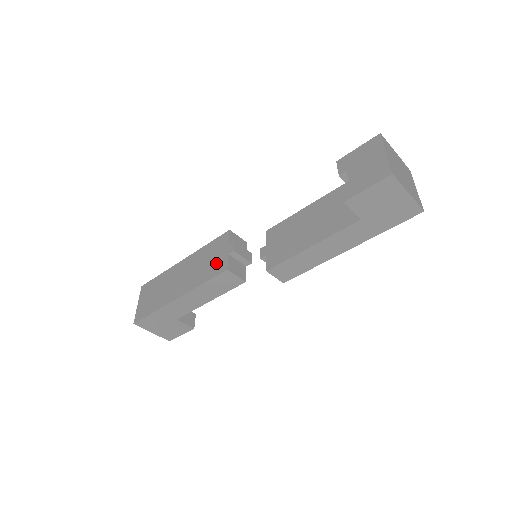
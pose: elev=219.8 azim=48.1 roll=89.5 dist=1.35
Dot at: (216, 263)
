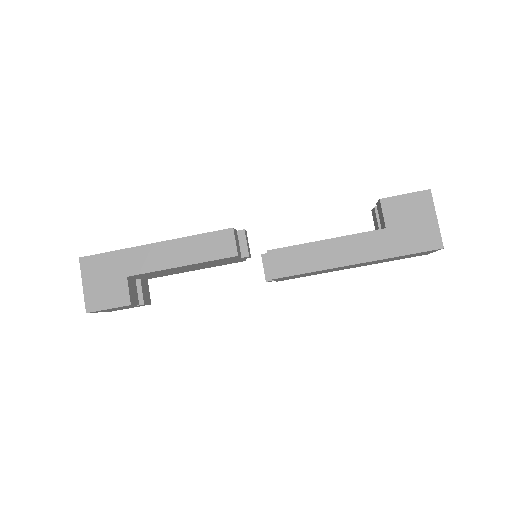
Dot at: occluded
